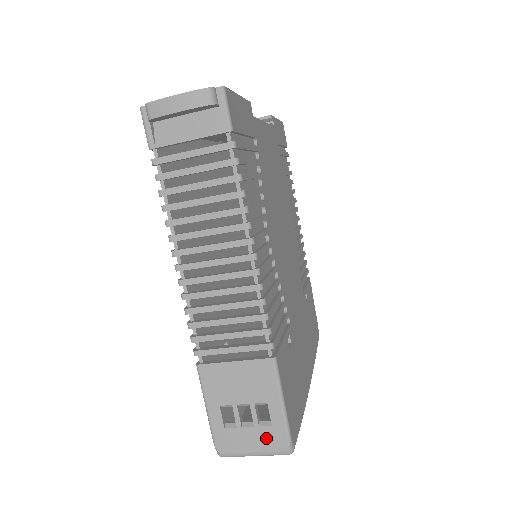
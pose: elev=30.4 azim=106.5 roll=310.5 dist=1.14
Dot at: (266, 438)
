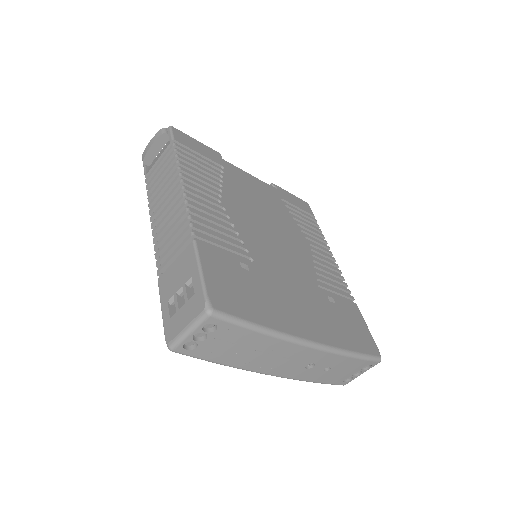
Dot at: (192, 307)
